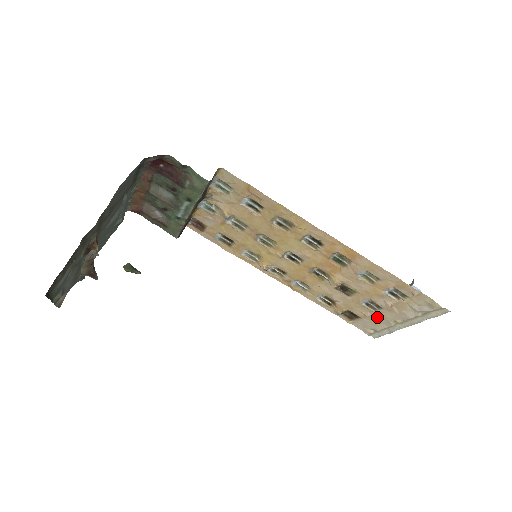
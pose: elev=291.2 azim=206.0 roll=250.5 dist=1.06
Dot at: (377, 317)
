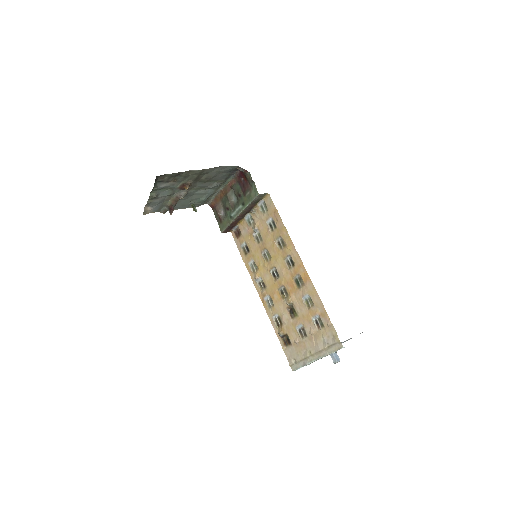
Dot at: (301, 346)
